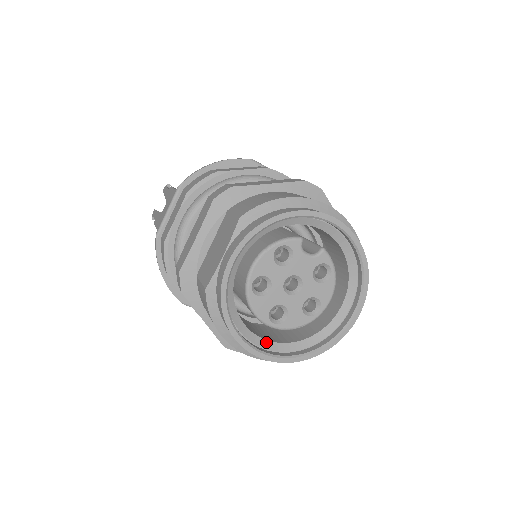
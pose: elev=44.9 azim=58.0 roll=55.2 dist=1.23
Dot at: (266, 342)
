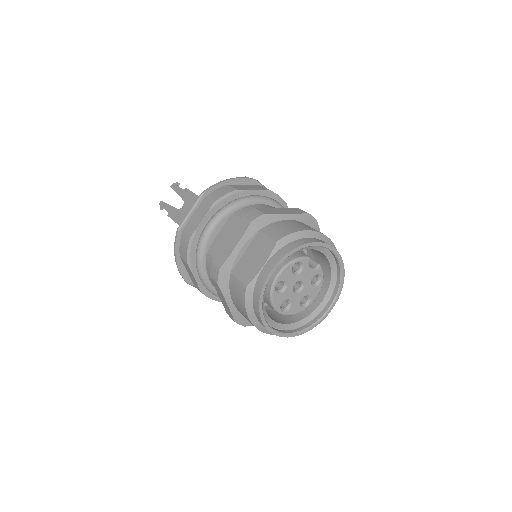
Dot at: (275, 323)
